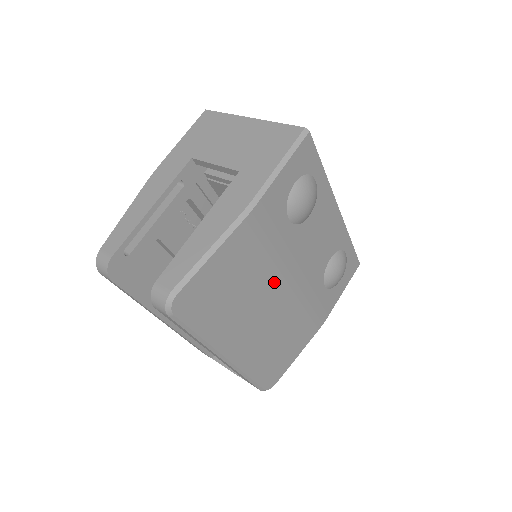
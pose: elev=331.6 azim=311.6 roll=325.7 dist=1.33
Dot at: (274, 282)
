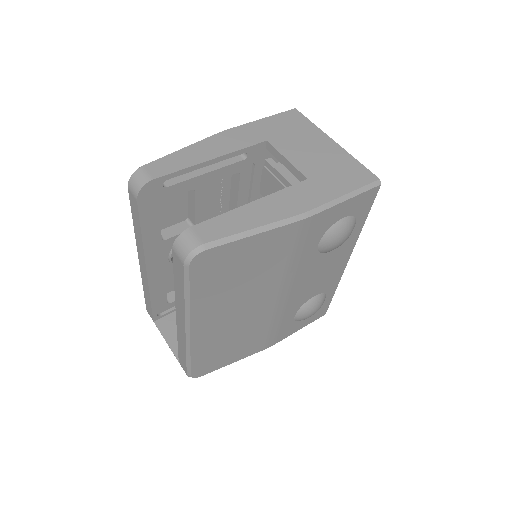
Dot at: (271, 288)
